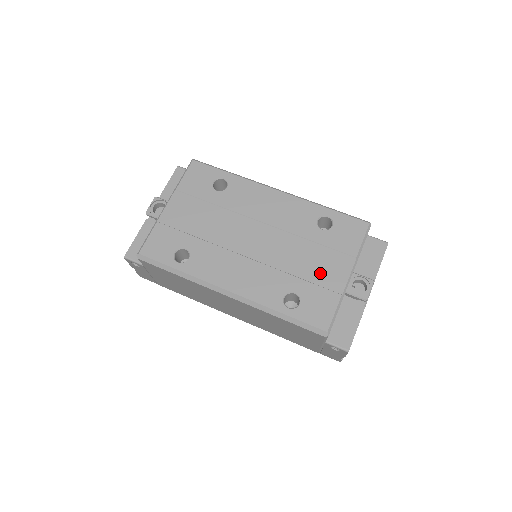
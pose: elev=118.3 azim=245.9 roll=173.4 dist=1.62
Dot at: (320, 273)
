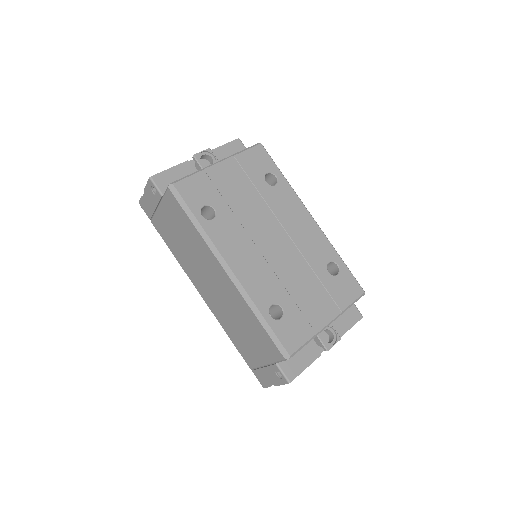
Dot at: (309, 305)
